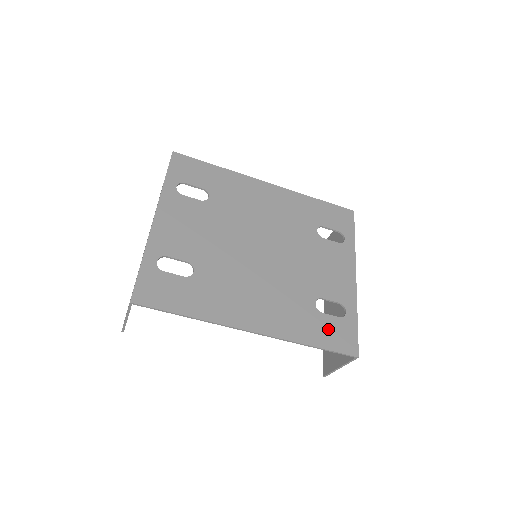
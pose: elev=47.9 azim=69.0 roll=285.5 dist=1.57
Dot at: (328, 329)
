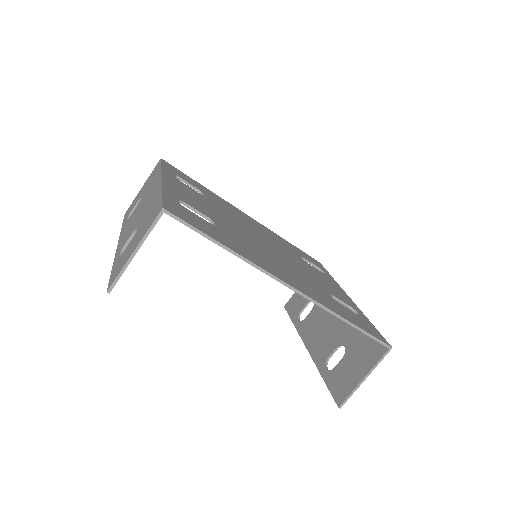
Dot at: (354, 317)
